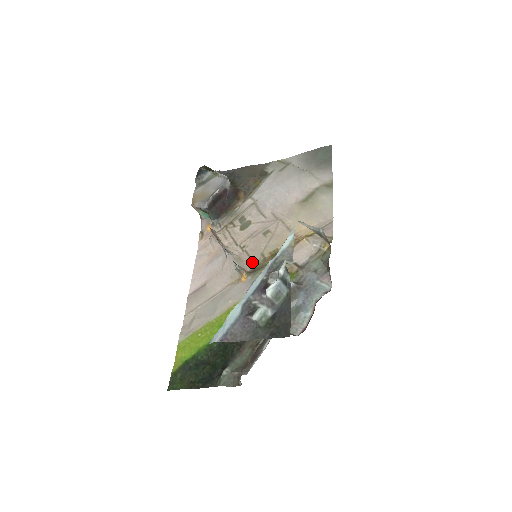
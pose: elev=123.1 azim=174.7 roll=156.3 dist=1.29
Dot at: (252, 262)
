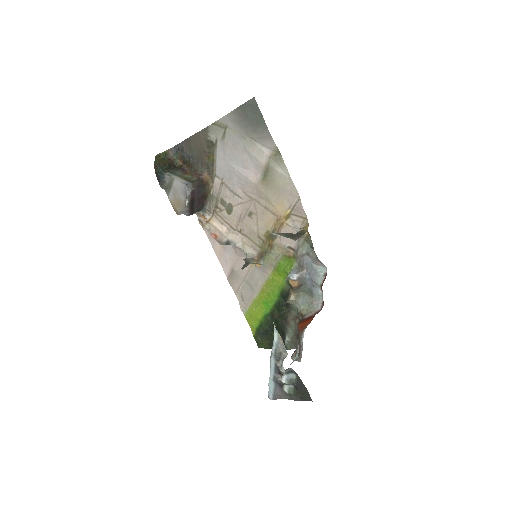
Dot at: (255, 245)
